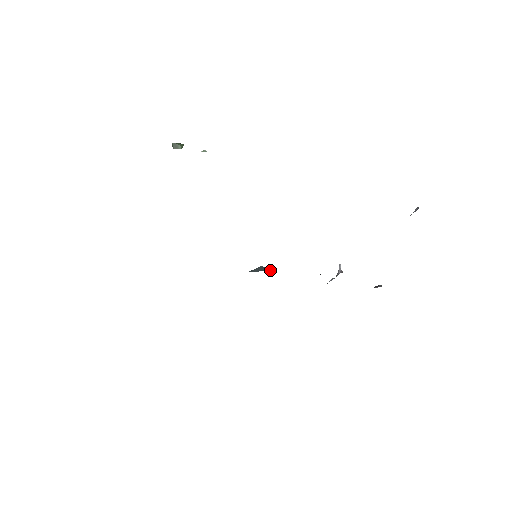
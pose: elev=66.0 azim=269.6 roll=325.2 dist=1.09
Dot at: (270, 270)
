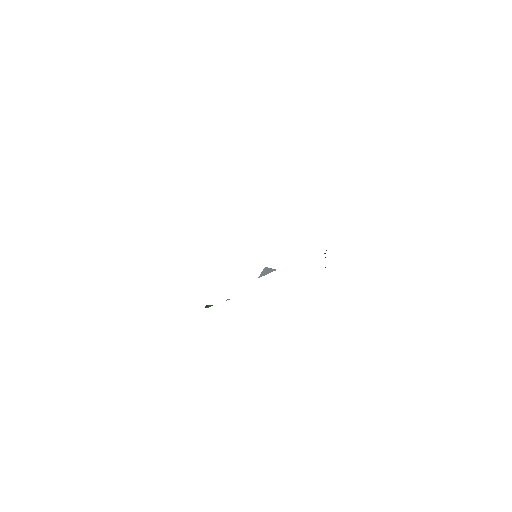
Dot at: occluded
